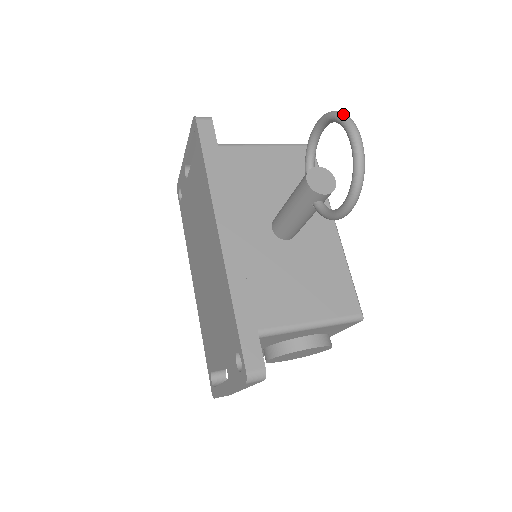
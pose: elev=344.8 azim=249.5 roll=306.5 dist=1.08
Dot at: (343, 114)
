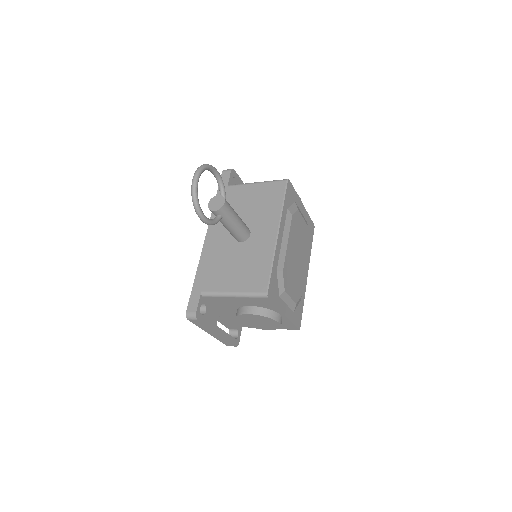
Dot at: (200, 166)
